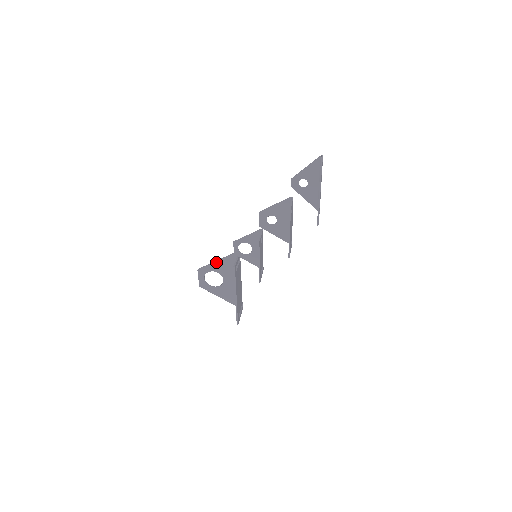
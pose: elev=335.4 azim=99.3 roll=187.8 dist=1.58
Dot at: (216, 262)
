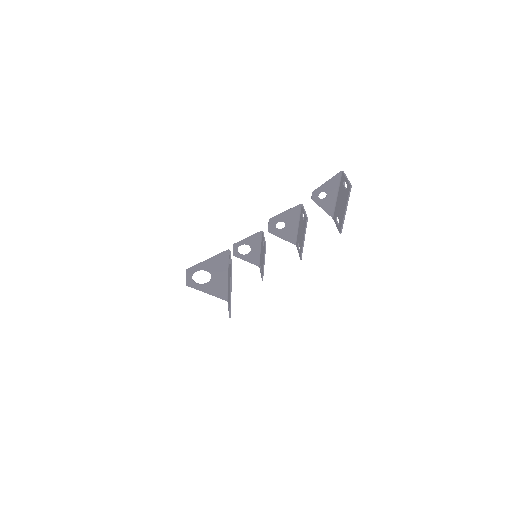
Dot at: (205, 261)
